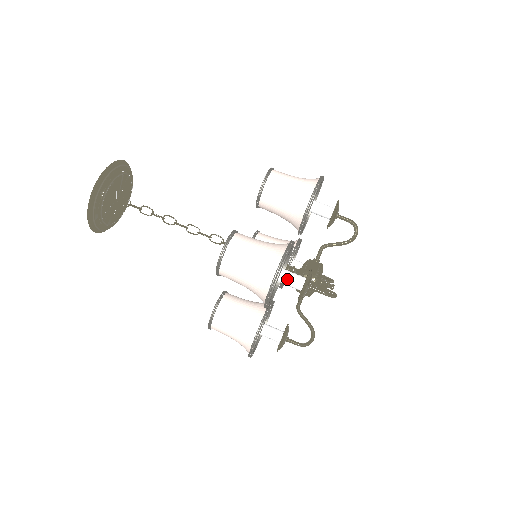
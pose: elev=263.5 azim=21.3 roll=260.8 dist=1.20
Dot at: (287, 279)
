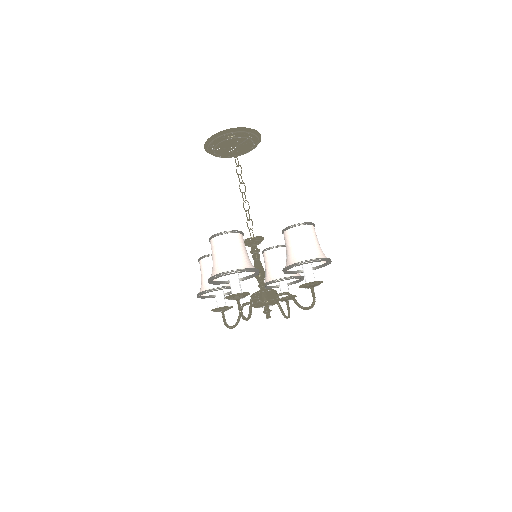
Dot at: (232, 283)
